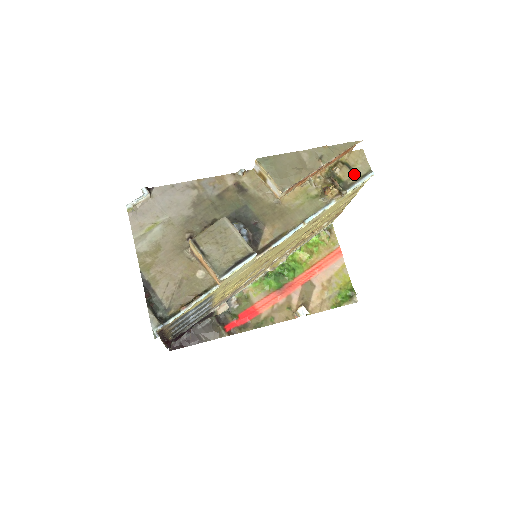
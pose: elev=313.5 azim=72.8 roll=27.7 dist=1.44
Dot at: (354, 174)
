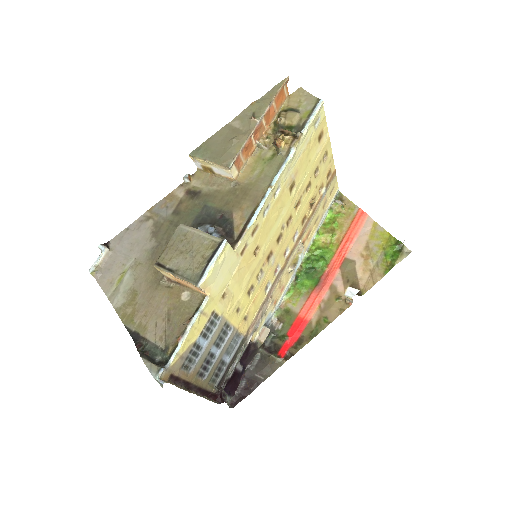
Dot at: (302, 113)
